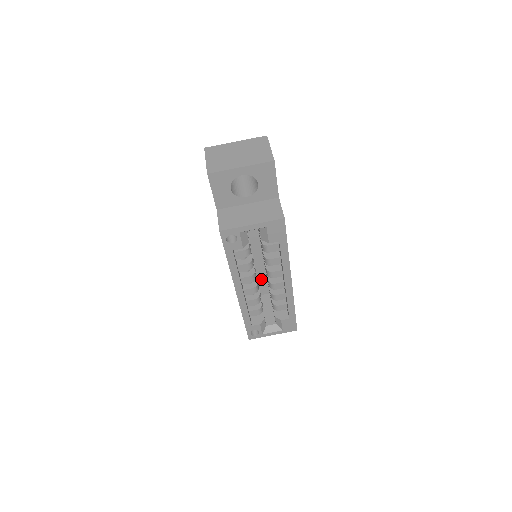
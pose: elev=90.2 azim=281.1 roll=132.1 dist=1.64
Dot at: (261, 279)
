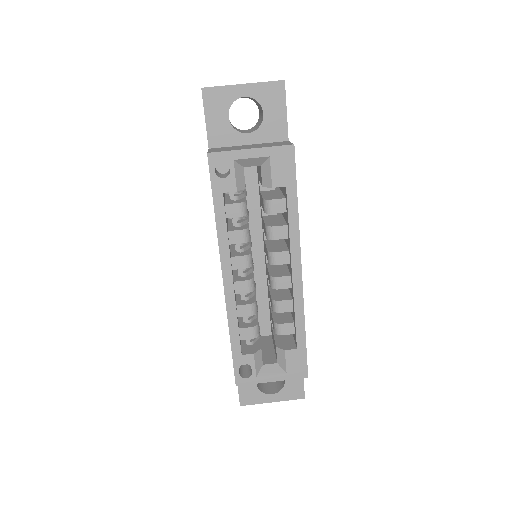
Dot at: (261, 306)
